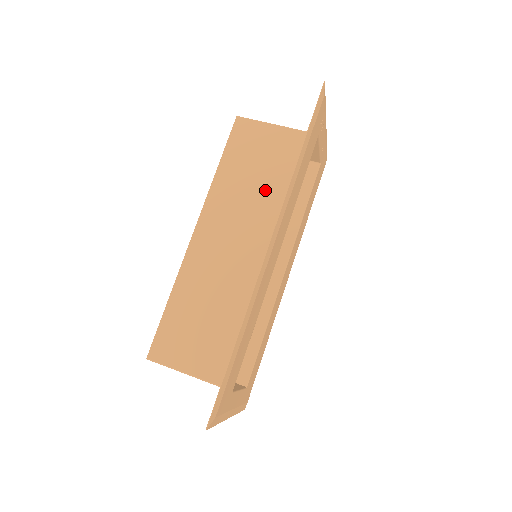
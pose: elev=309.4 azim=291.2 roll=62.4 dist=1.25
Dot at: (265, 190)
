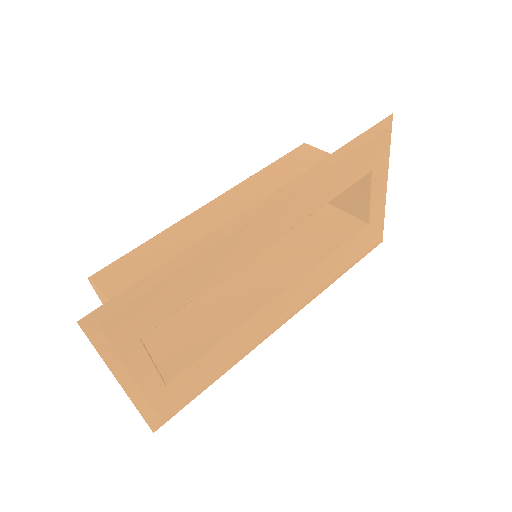
Dot at: occluded
